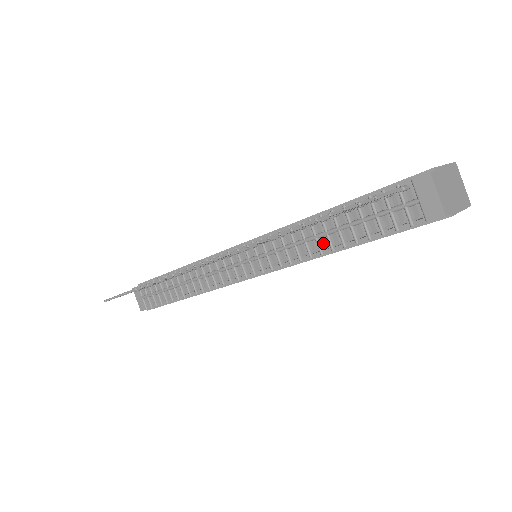
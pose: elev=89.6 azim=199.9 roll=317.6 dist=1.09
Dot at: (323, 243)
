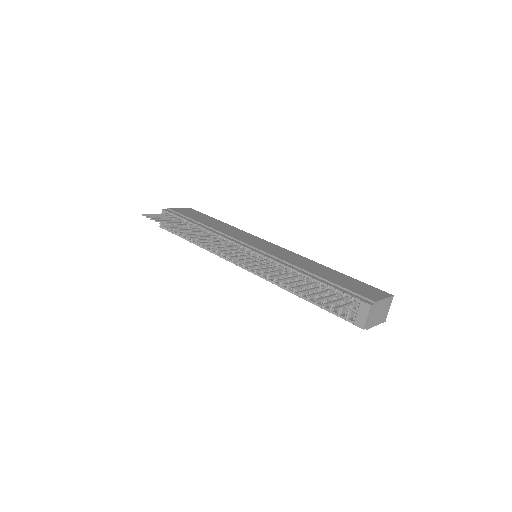
Dot at: (298, 289)
